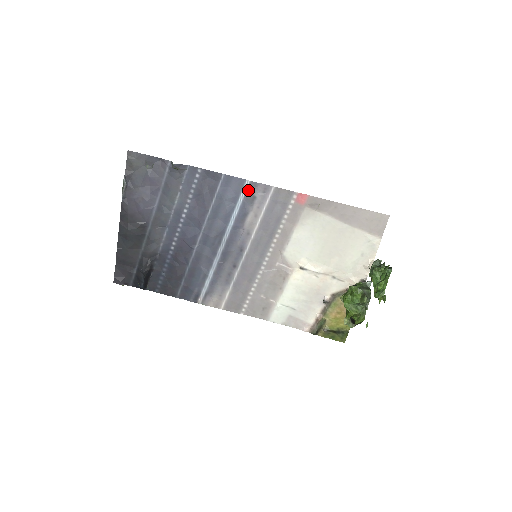
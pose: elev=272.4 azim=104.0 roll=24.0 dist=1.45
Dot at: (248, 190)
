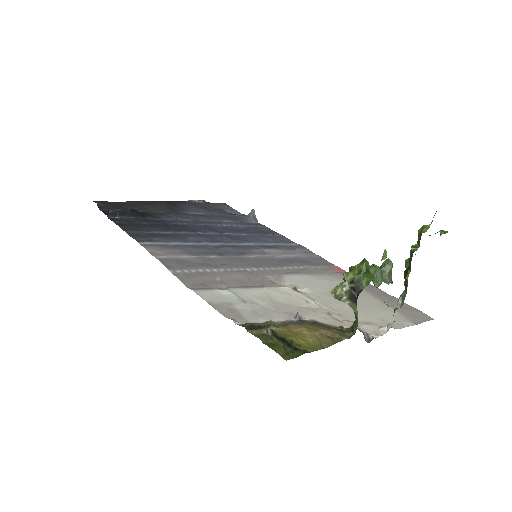
Dot at: (293, 245)
